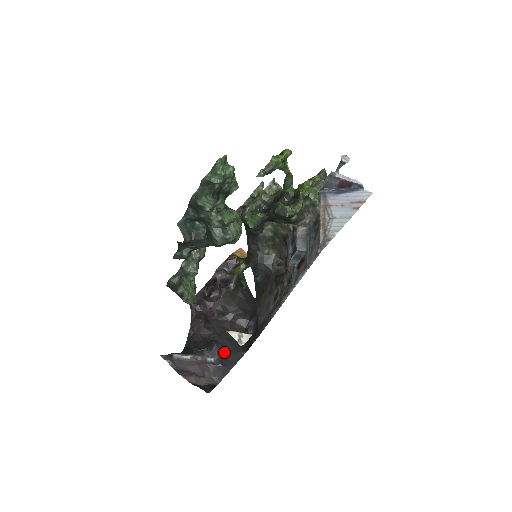
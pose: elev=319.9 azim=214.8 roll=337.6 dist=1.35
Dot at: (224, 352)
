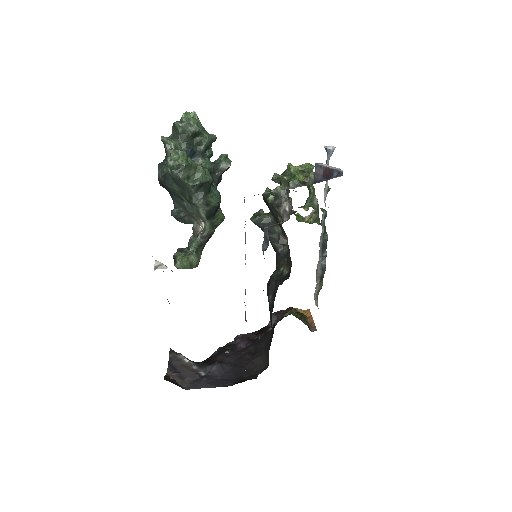
Dot at: (219, 375)
